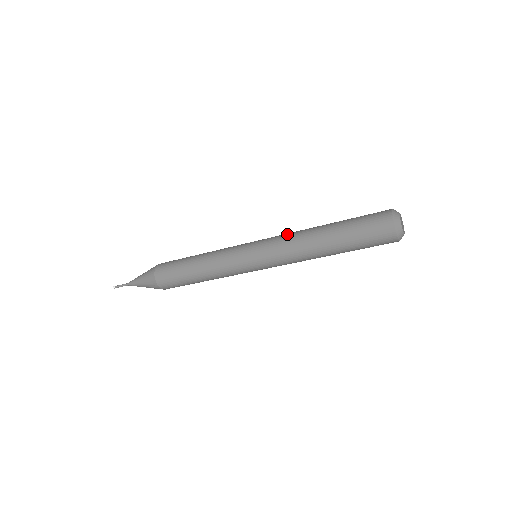
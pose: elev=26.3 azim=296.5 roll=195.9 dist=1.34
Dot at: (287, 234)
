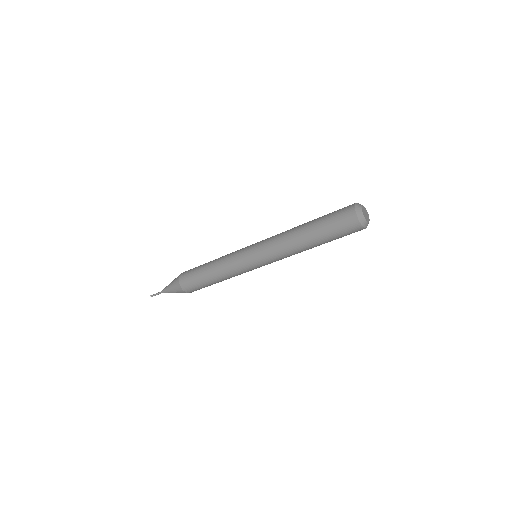
Dot at: (276, 241)
